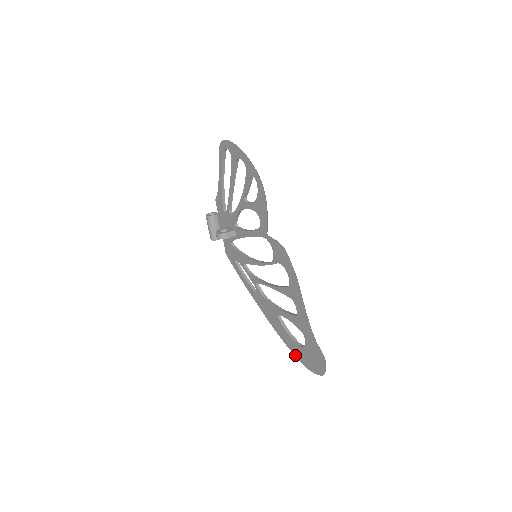
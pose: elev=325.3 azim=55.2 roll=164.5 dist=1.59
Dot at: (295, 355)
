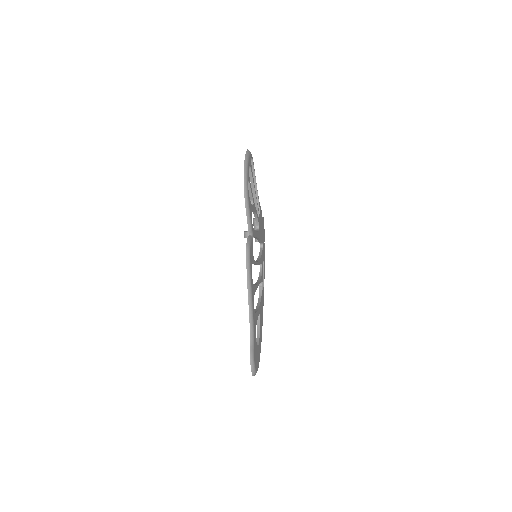
Dot at: occluded
